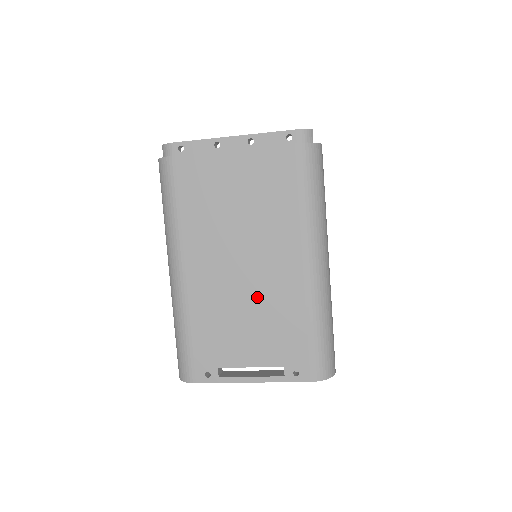
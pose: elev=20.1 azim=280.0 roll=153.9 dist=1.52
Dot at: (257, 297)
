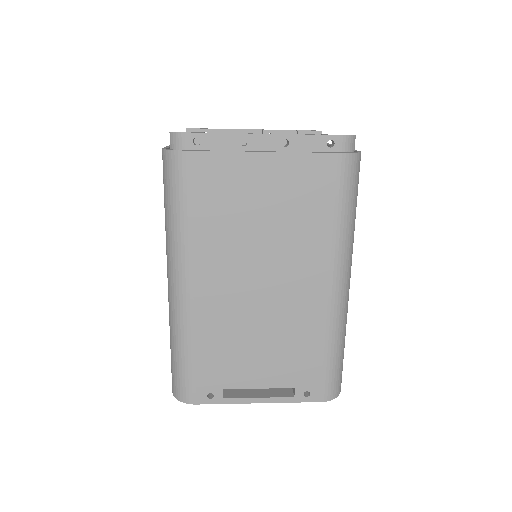
Dot at: (274, 318)
